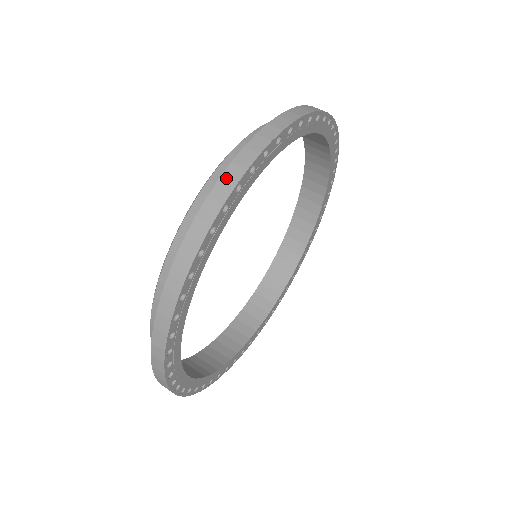
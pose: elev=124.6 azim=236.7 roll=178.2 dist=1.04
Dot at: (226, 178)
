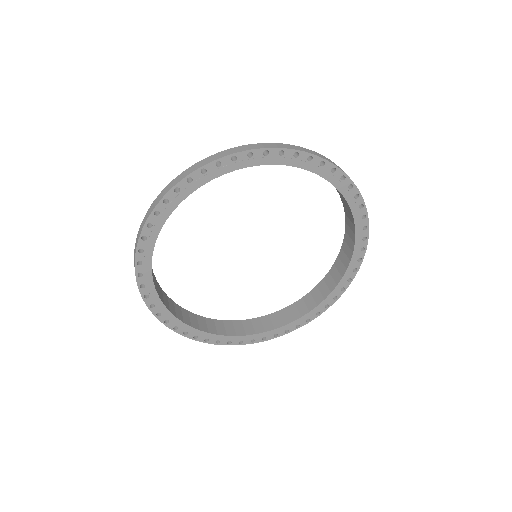
Dot at: (264, 144)
